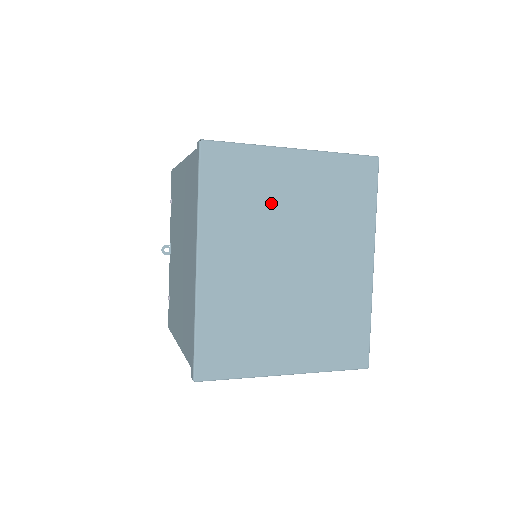
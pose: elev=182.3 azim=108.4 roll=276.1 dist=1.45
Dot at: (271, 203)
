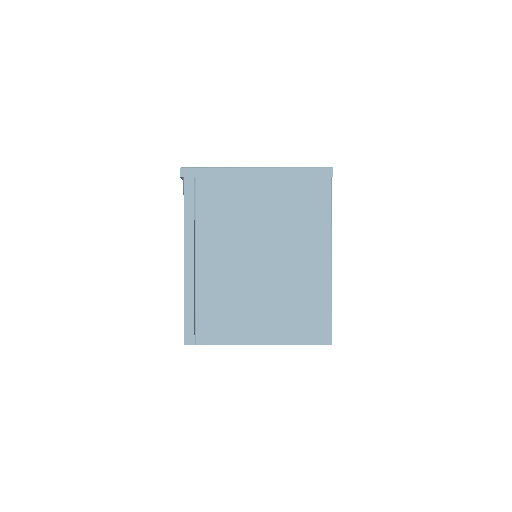
Dot at: occluded
